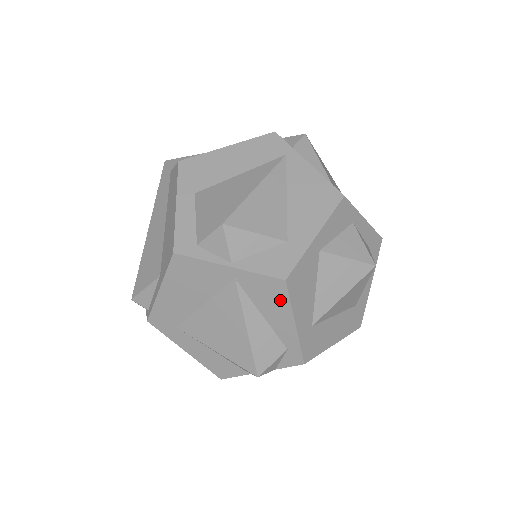
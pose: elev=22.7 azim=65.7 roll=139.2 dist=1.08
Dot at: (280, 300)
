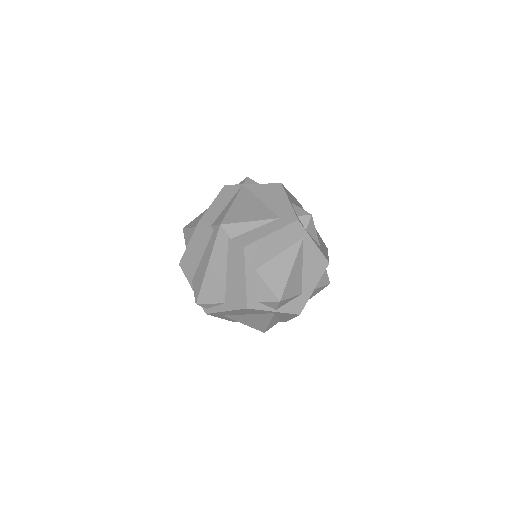
Dot at: (291, 316)
